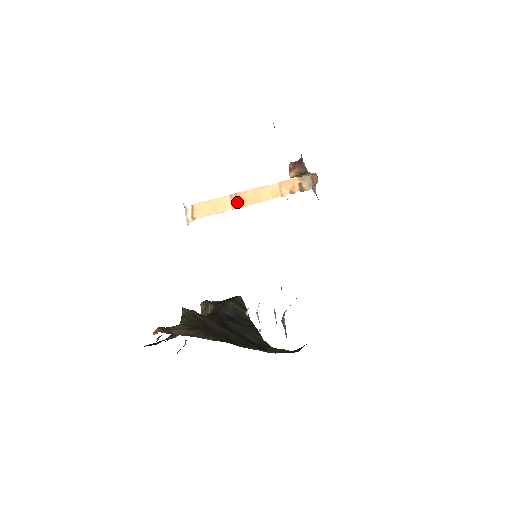
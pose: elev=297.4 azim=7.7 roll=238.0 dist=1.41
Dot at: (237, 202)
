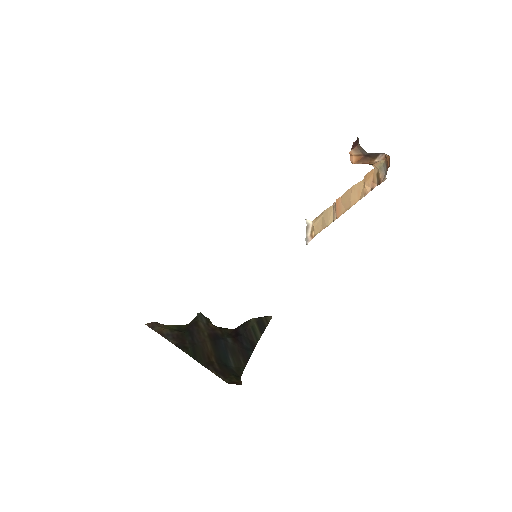
Dot at: (336, 211)
